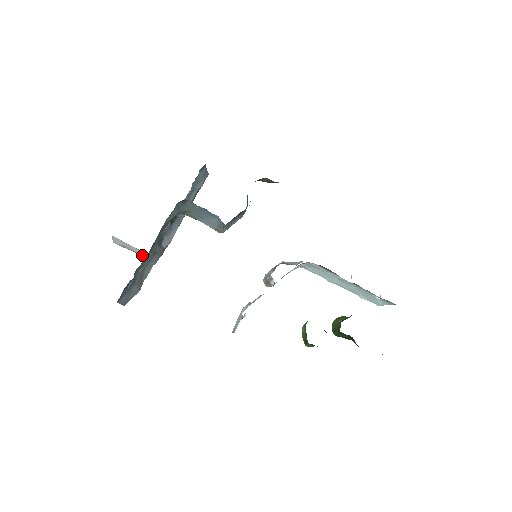
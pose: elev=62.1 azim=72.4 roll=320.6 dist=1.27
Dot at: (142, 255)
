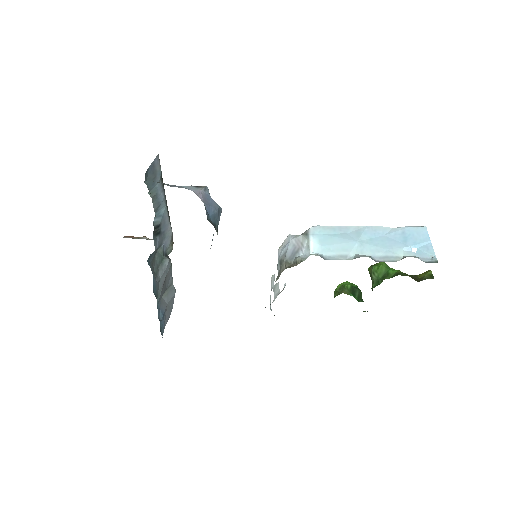
Dot at: occluded
